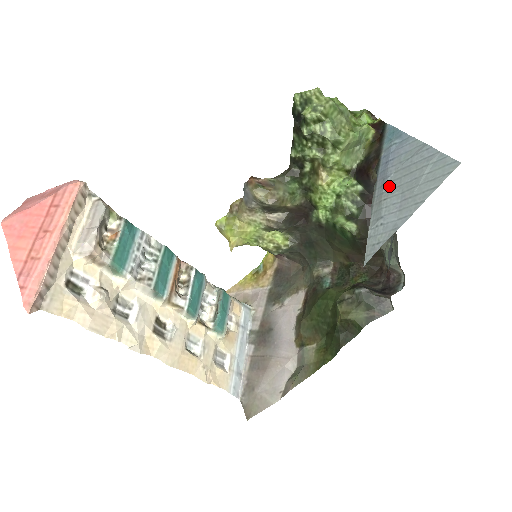
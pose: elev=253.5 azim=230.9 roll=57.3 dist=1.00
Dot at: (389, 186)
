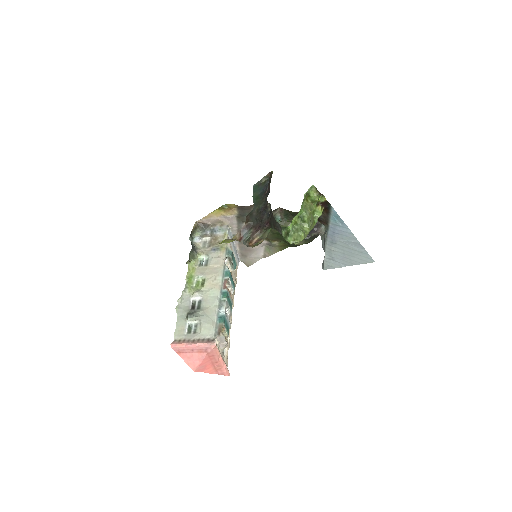
Dot at: (336, 246)
